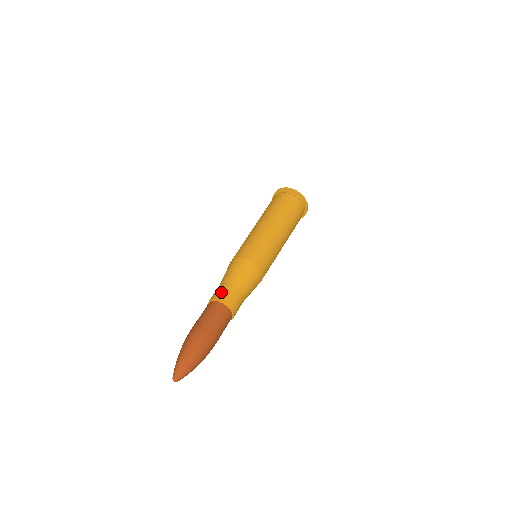
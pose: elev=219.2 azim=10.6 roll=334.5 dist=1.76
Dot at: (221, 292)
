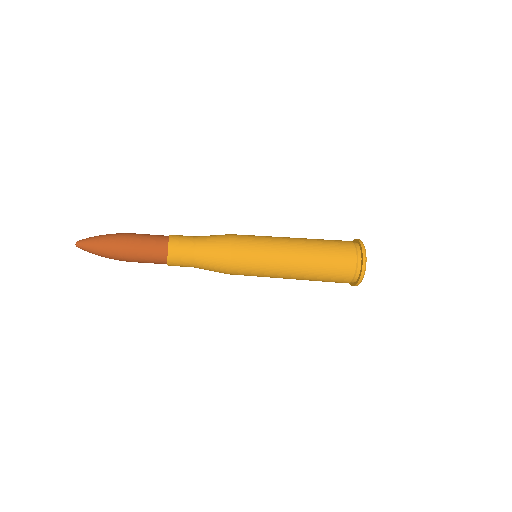
Dot at: (182, 235)
